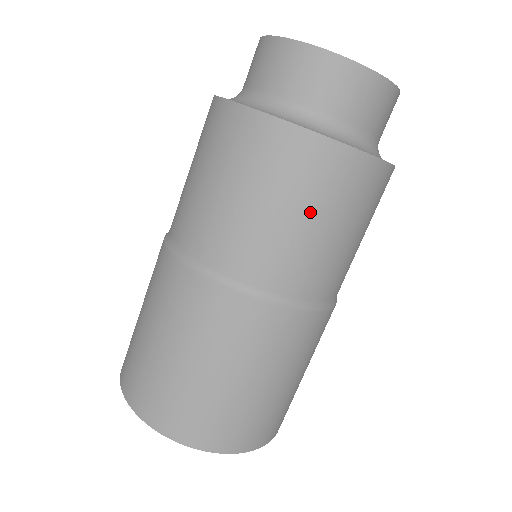
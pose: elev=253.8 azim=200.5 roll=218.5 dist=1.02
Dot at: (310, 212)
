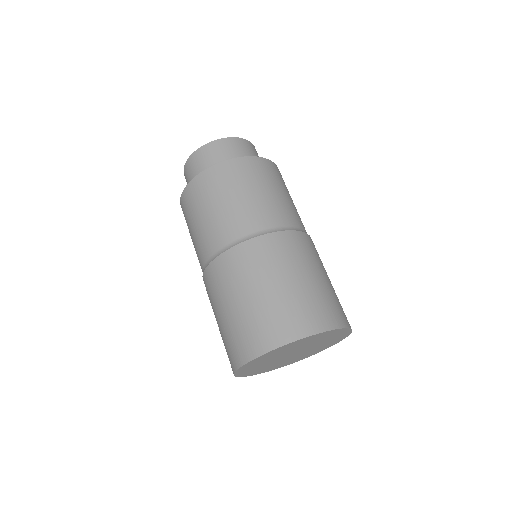
Dot at: (235, 191)
